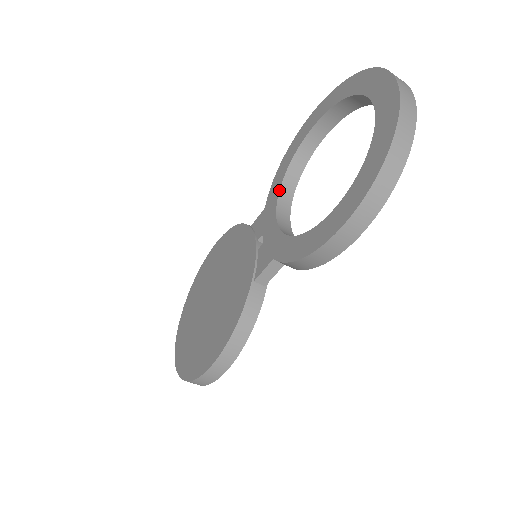
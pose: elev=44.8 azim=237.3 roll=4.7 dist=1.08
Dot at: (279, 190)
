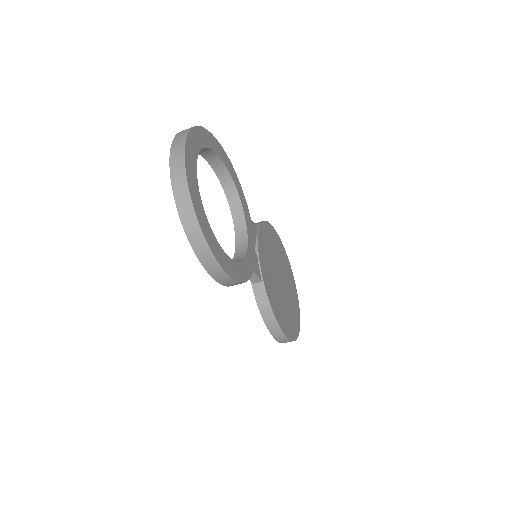
Dot at: occluded
